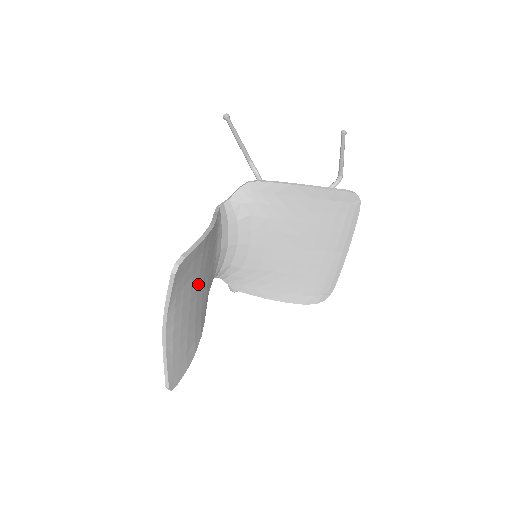
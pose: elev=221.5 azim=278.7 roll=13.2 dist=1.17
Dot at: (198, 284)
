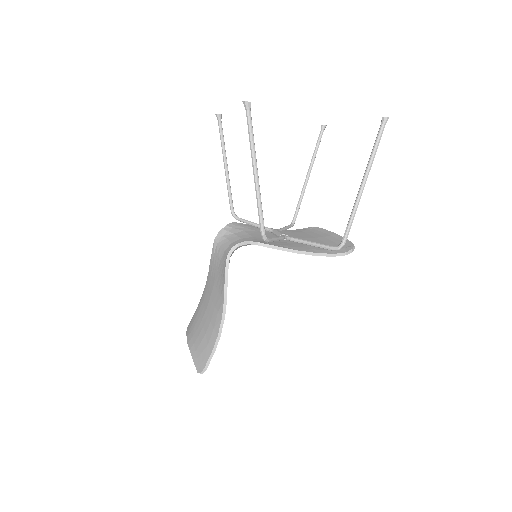
Dot at: occluded
